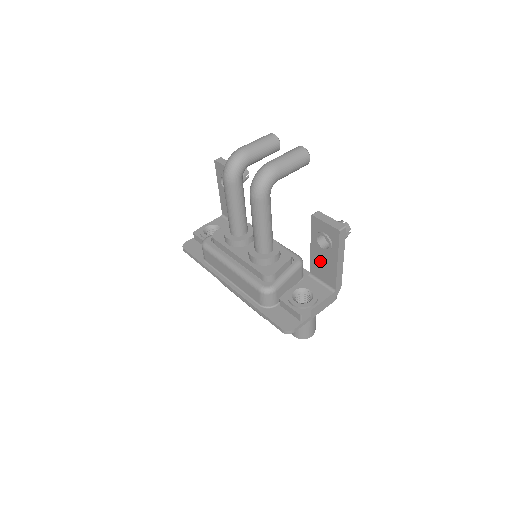
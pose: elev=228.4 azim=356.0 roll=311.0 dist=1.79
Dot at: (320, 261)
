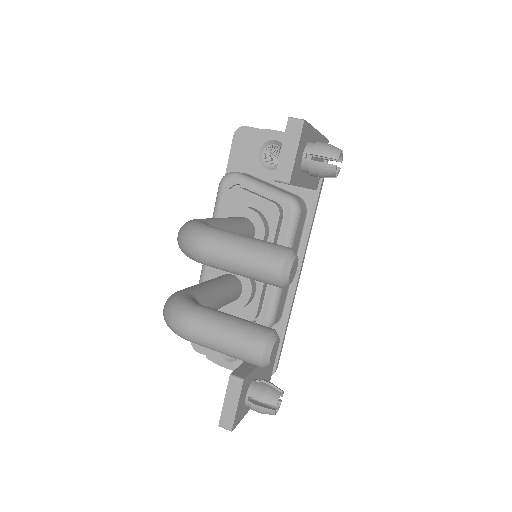
Dot at: occluded
